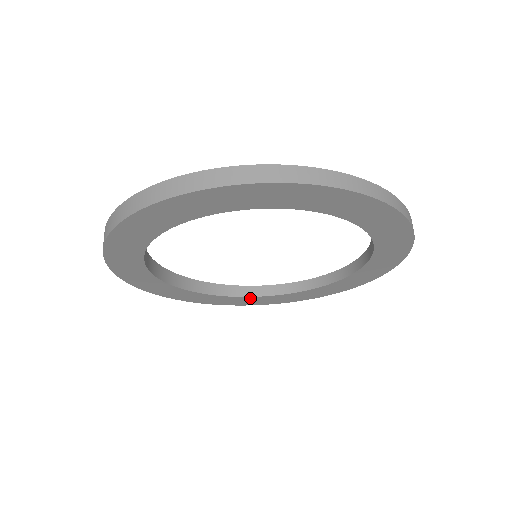
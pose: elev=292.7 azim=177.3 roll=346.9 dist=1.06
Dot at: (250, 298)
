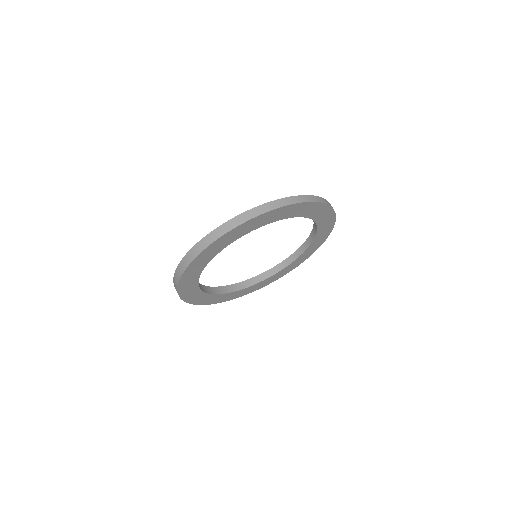
Dot at: (273, 276)
